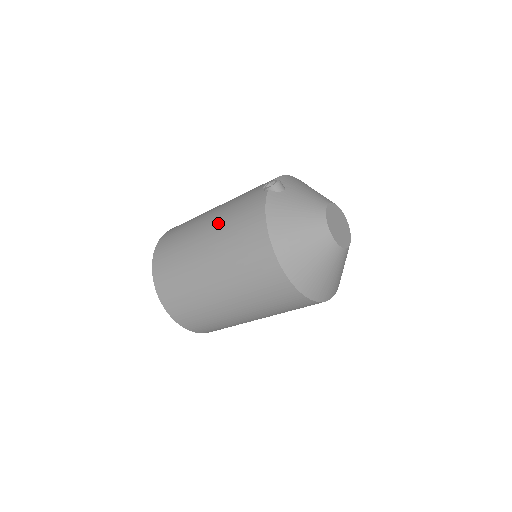
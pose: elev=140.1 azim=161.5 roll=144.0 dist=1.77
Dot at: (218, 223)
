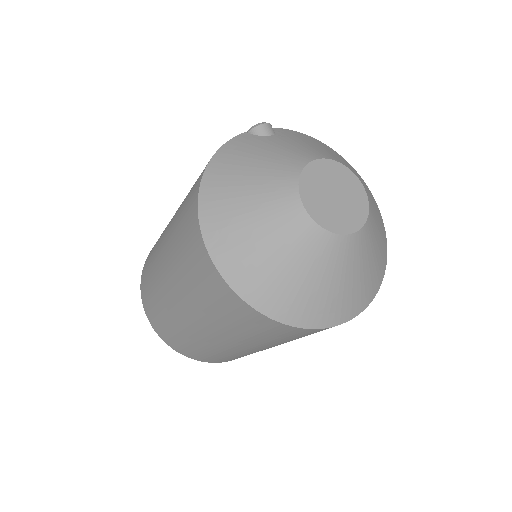
Dot at: occluded
